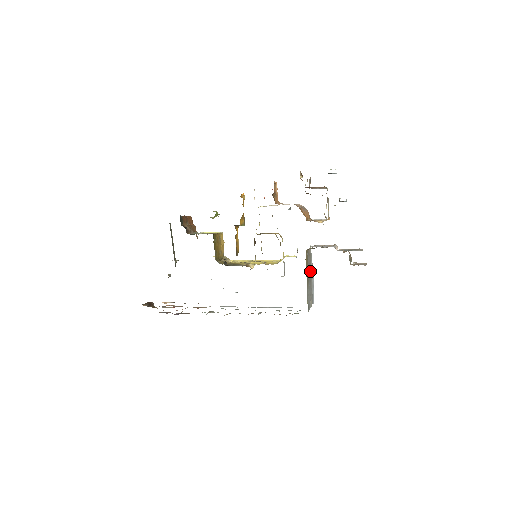
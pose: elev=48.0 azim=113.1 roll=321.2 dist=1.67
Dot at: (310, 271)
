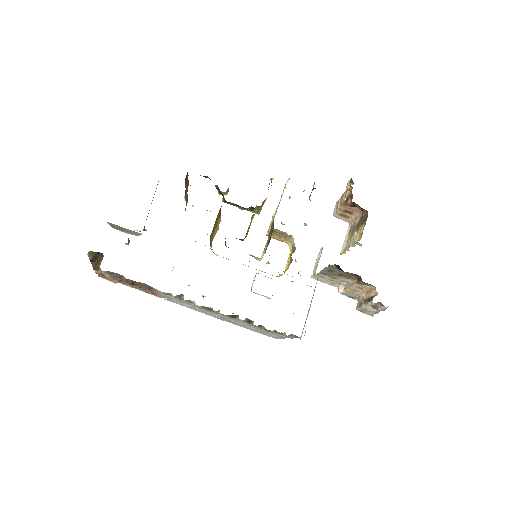
Dot at: occluded
